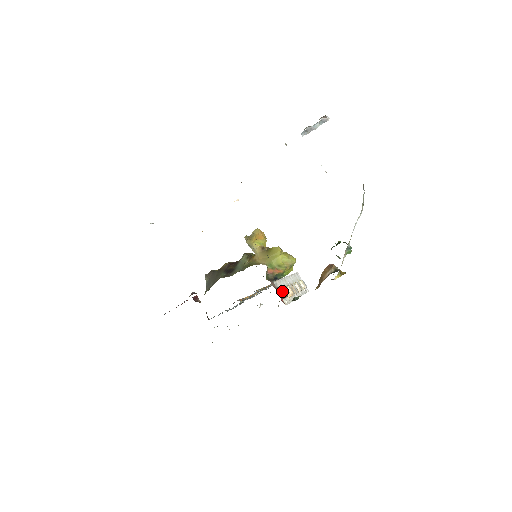
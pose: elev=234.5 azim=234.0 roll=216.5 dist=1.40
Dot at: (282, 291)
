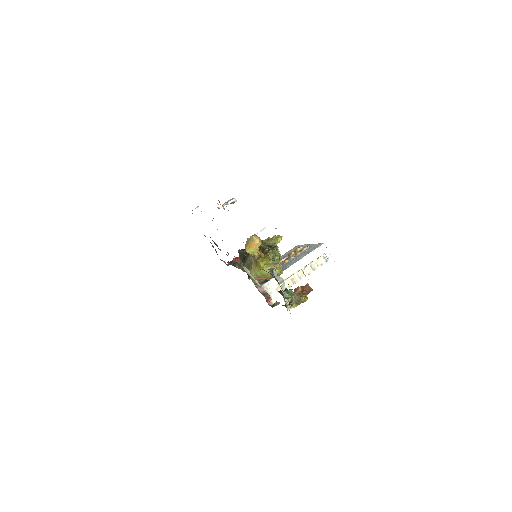
Dot at: (275, 288)
